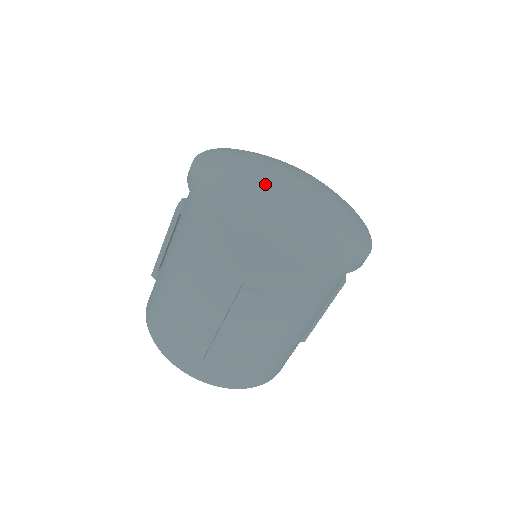
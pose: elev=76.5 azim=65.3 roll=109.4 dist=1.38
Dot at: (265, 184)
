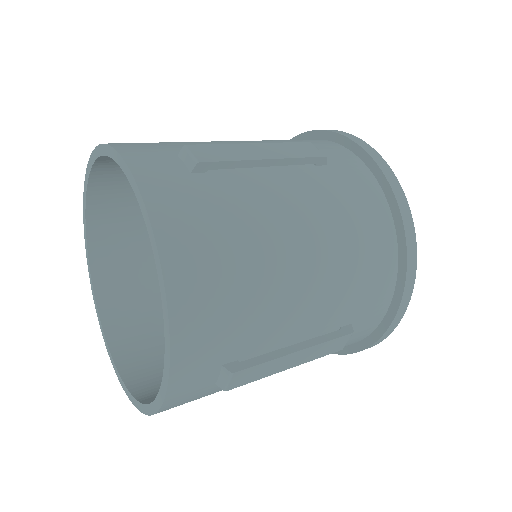
Dot at: occluded
